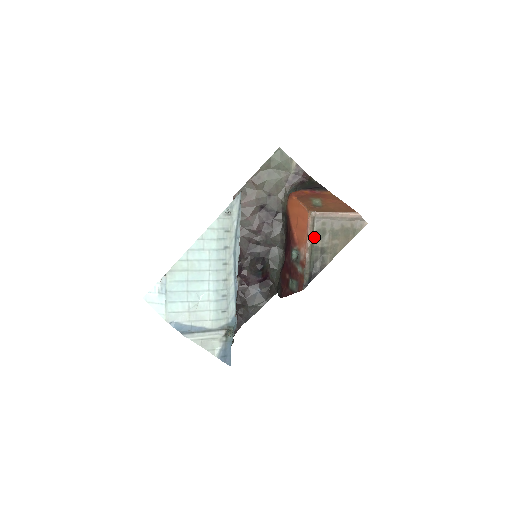
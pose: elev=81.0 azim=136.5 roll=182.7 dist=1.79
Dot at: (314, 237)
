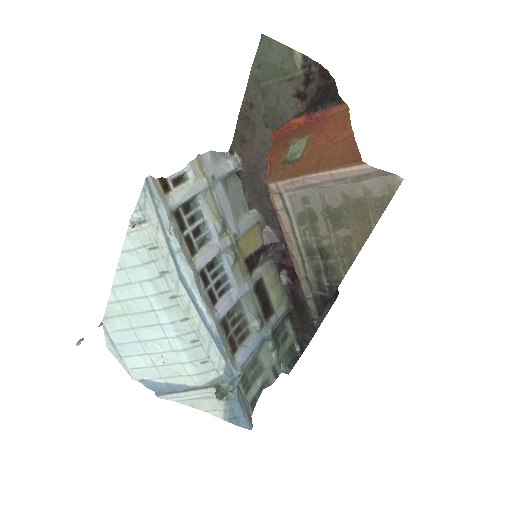
Dot at: (297, 230)
